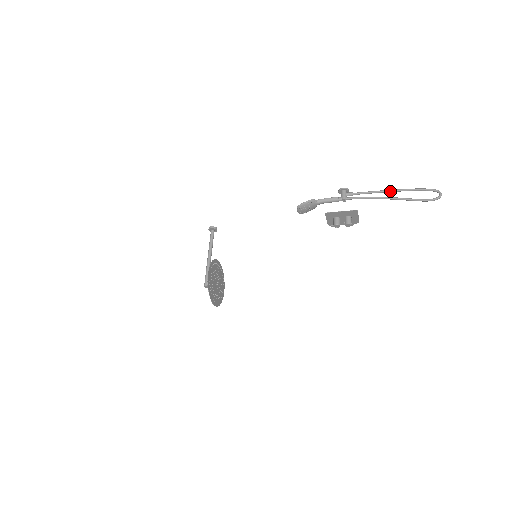
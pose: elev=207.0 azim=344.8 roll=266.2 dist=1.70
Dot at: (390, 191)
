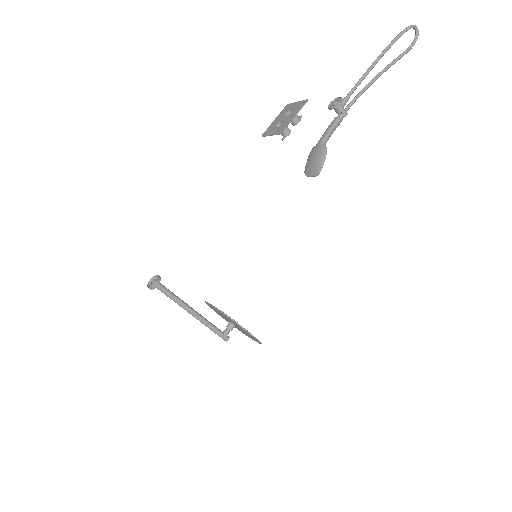
Dot at: occluded
